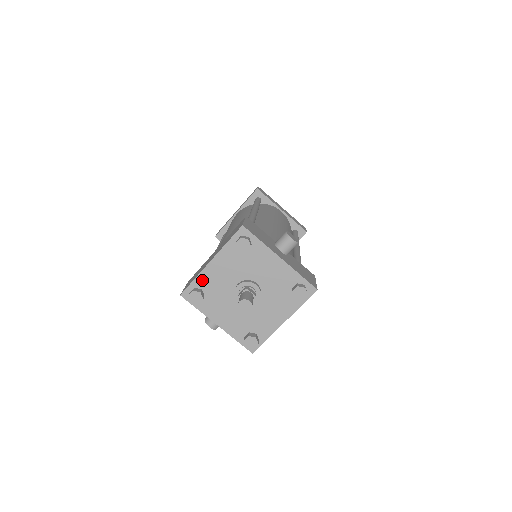
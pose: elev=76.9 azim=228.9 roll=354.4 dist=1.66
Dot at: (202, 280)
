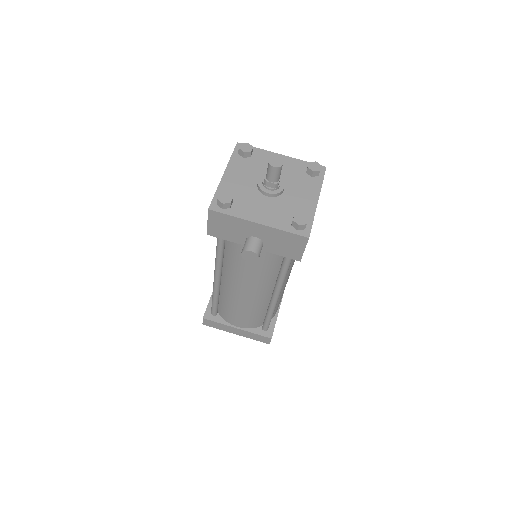
Dot at: (223, 190)
